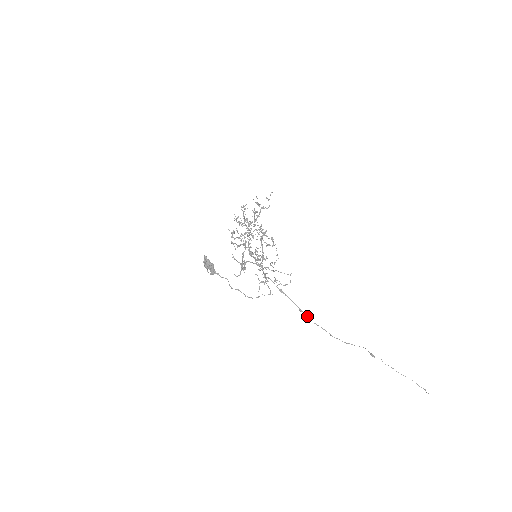
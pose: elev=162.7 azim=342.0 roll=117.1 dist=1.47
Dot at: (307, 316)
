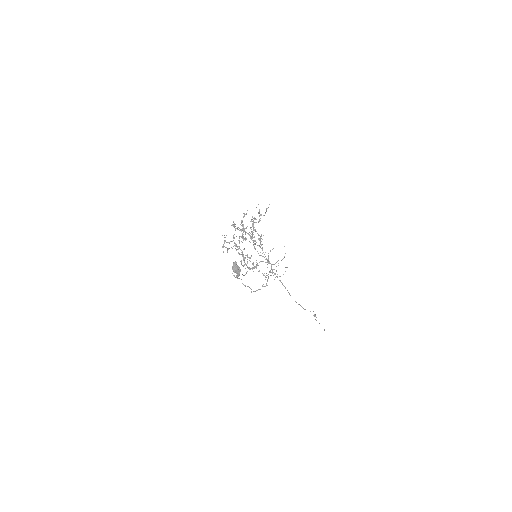
Dot at: occluded
